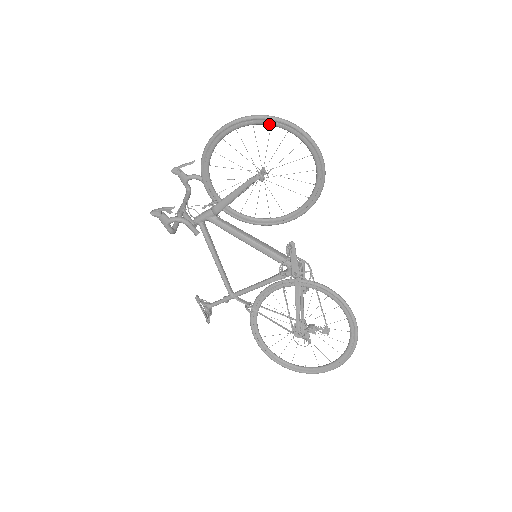
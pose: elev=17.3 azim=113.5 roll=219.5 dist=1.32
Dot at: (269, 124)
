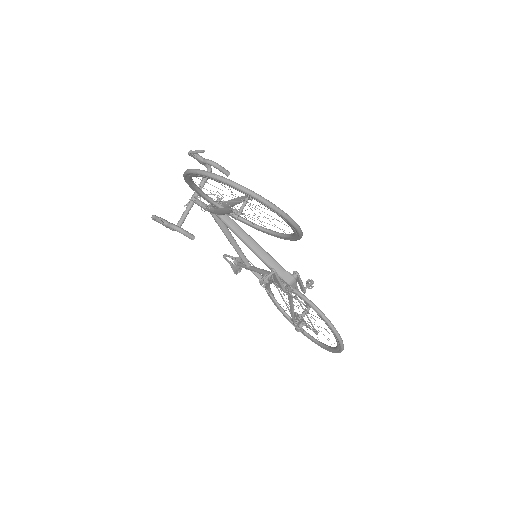
Dot at: (225, 184)
